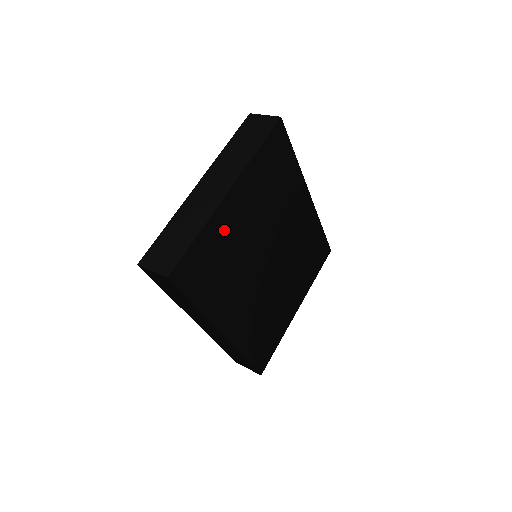
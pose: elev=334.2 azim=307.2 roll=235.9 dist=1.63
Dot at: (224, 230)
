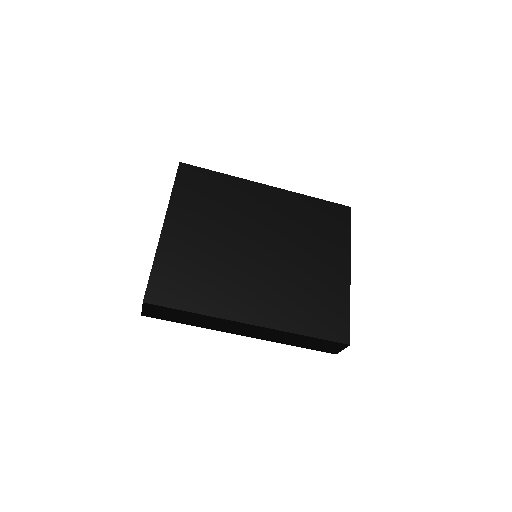
Dot at: (180, 251)
